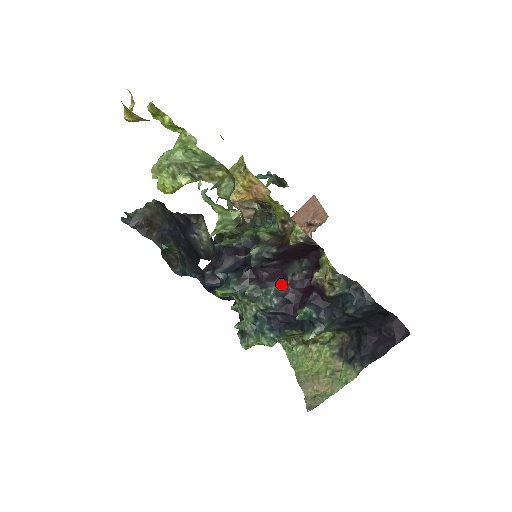
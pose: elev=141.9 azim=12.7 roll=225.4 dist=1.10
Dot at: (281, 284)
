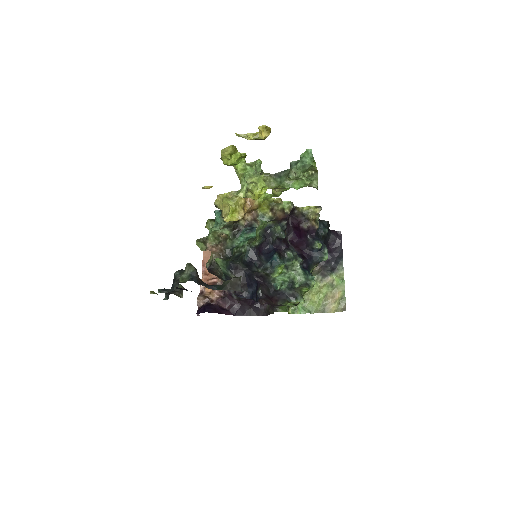
Dot at: (291, 247)
